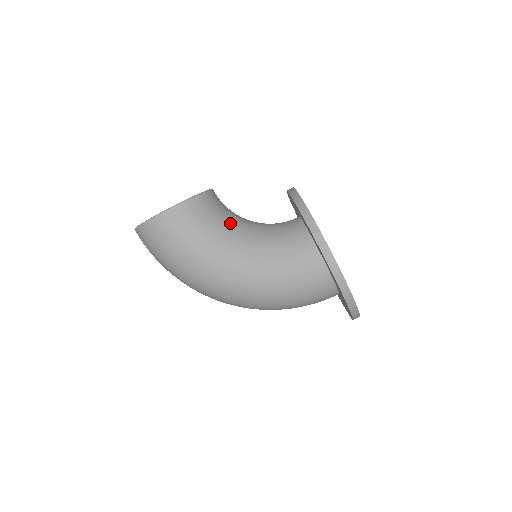
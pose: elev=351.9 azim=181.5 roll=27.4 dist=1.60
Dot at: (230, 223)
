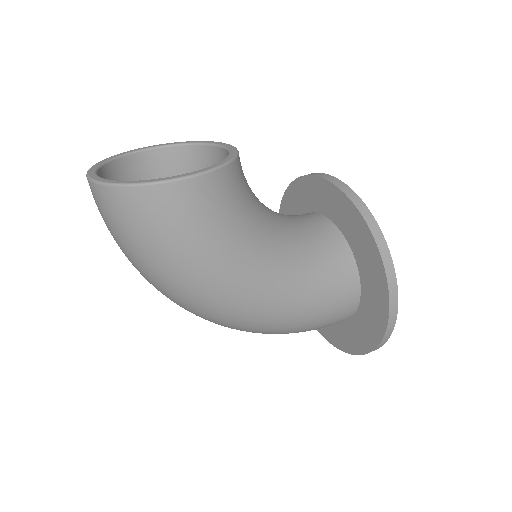
Dot at: (261, 213)
